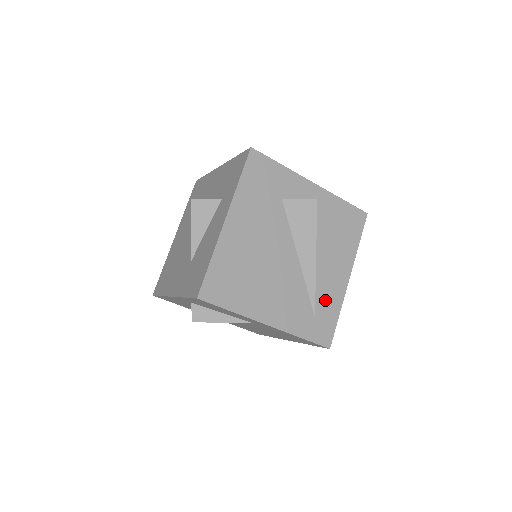
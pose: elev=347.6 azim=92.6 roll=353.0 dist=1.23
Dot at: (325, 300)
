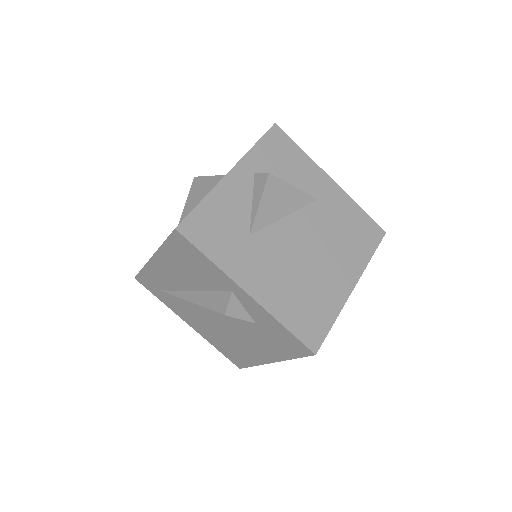
Dot at: occluded
